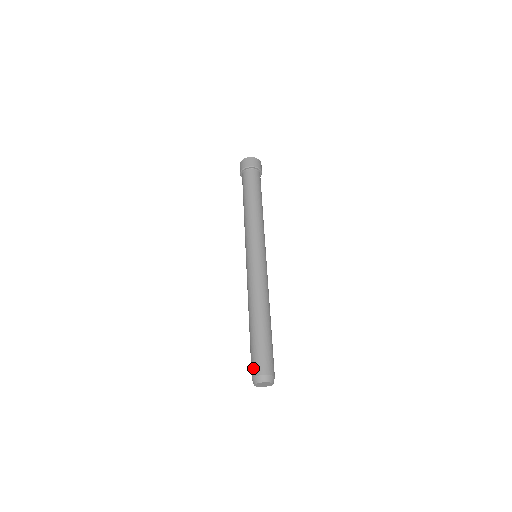
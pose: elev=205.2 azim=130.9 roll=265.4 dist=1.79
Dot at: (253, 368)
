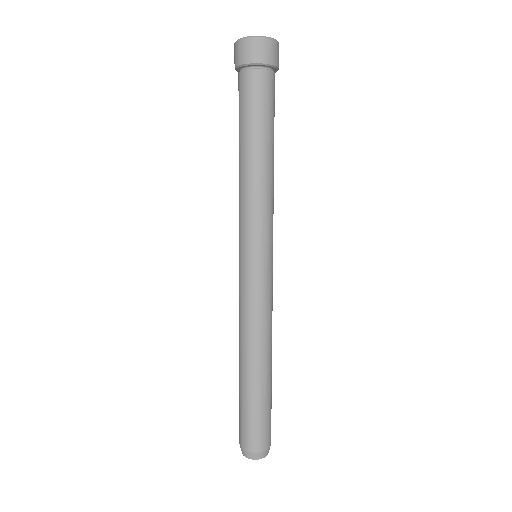
Dot at: (239, 431)
